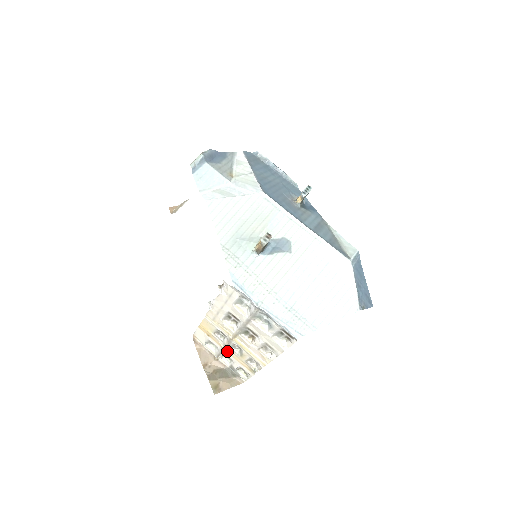
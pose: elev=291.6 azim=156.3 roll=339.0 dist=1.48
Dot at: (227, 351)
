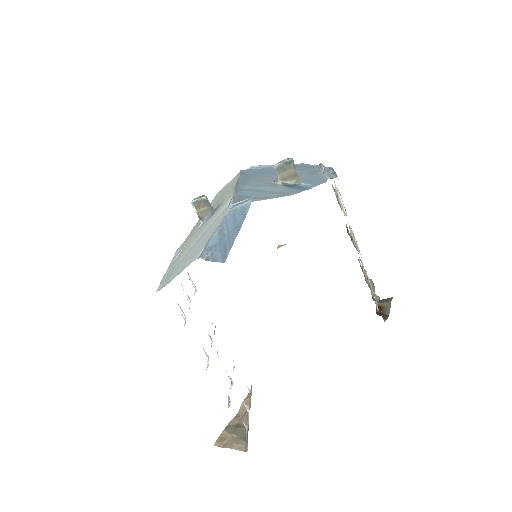
Dot at: occluded
